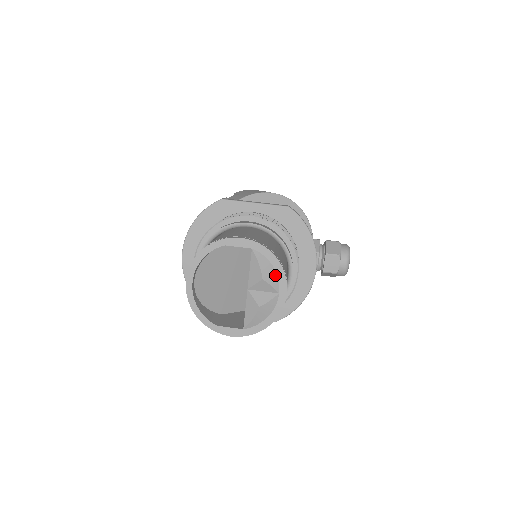
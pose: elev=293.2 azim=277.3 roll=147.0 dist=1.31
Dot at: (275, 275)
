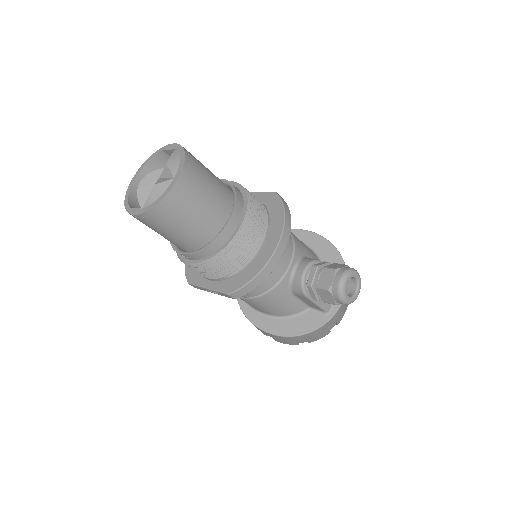
Dot at: (178, 164)
